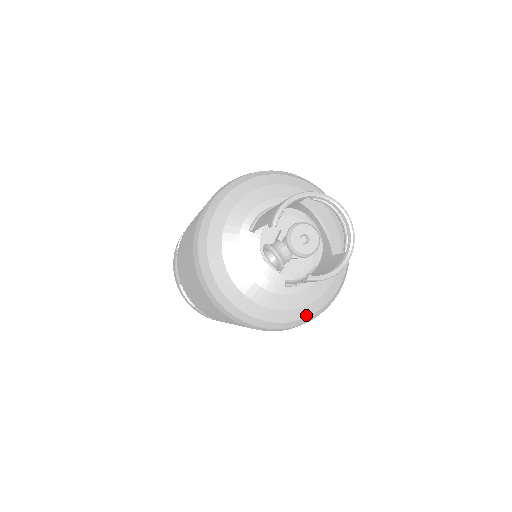
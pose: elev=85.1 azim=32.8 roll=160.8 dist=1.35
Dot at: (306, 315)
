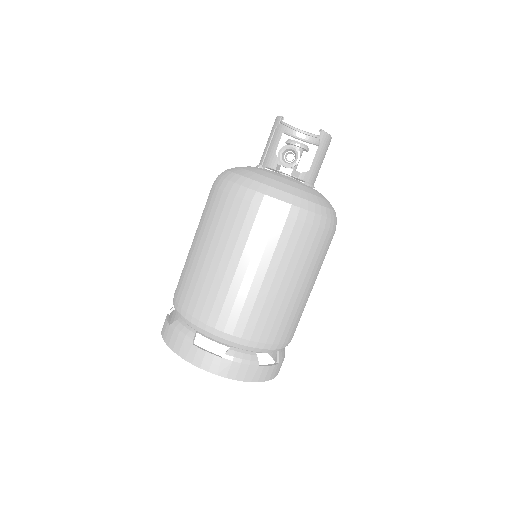
Dot at: (331, 208)
